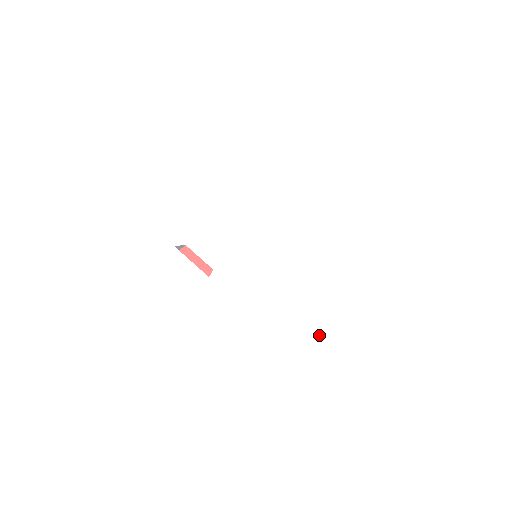
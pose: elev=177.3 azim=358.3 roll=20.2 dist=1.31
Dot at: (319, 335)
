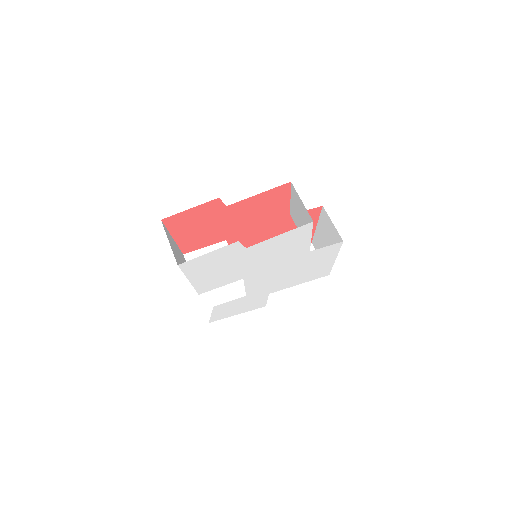
Dot at: (330, 259)
